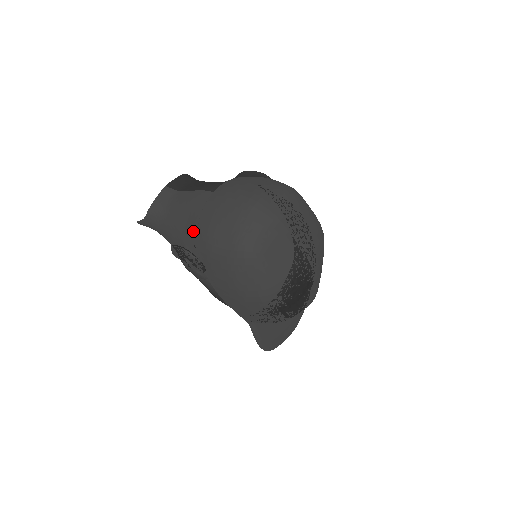
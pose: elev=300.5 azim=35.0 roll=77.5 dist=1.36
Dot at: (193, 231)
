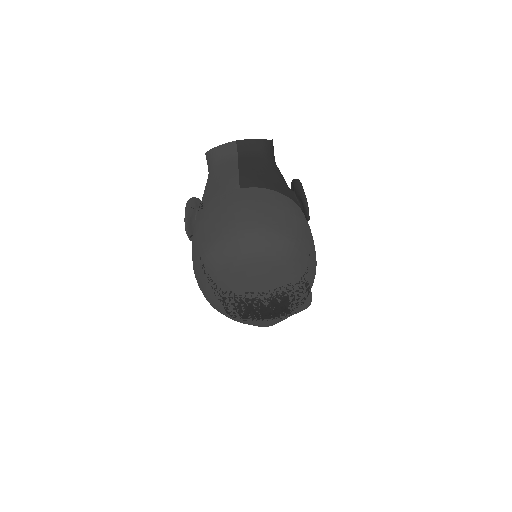
Dot at: (204, 205)
